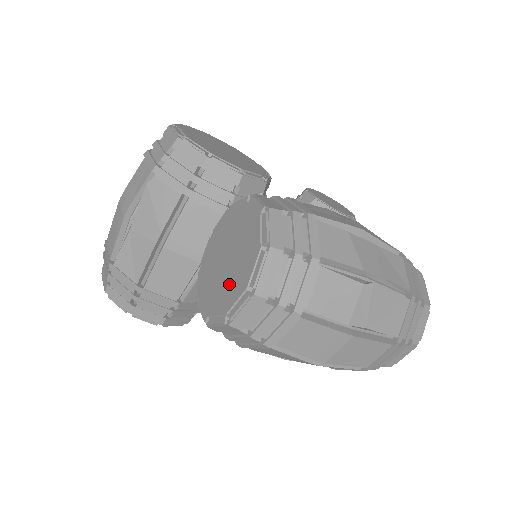
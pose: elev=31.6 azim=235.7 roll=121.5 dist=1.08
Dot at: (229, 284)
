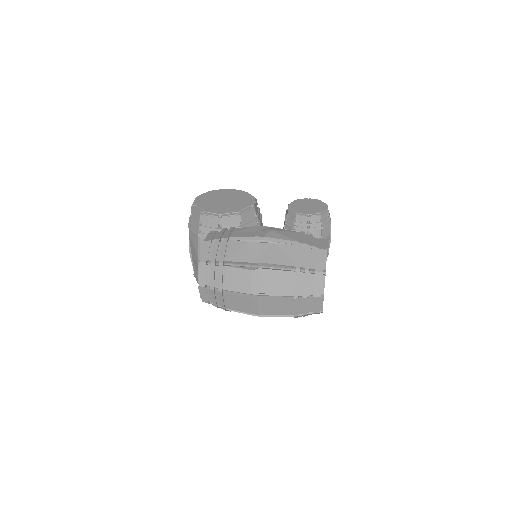
Dot at: occluded
